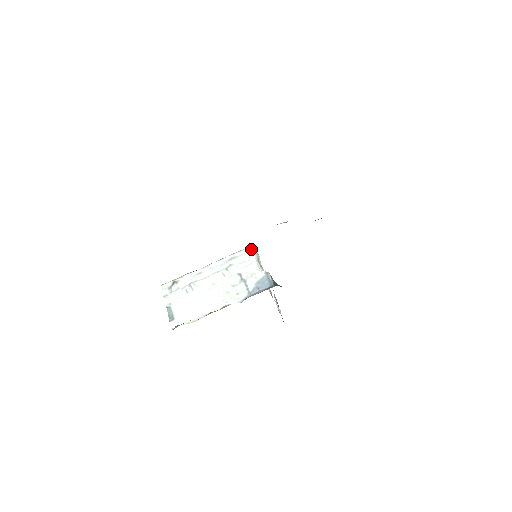
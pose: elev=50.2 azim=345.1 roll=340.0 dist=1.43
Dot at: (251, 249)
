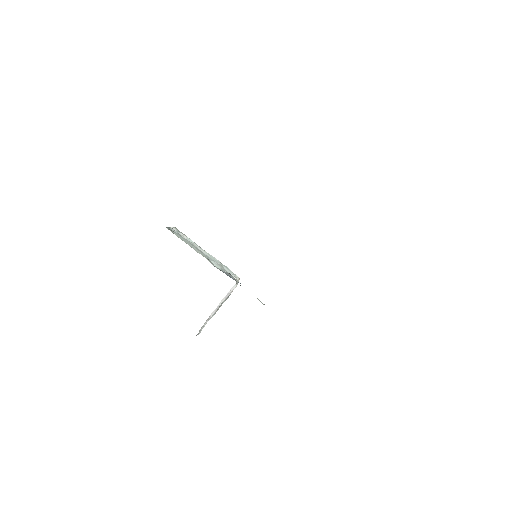
Dot at: occluded
